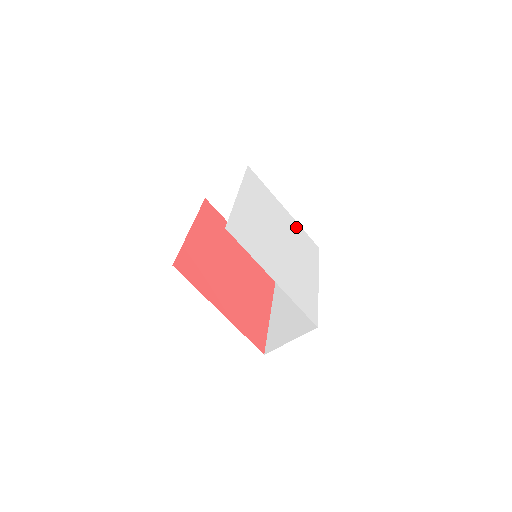
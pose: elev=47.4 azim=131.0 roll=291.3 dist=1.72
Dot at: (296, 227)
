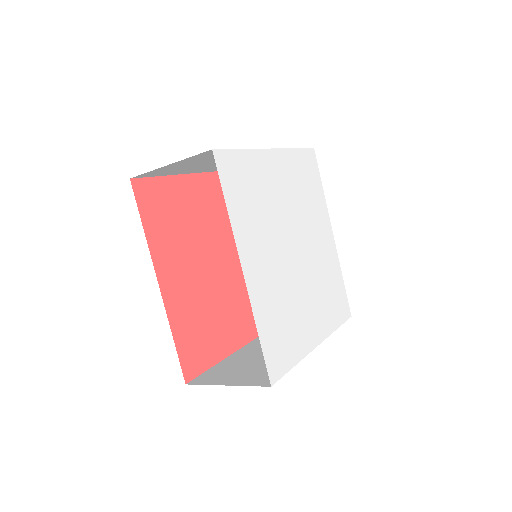
Dot at: (291, 165)
